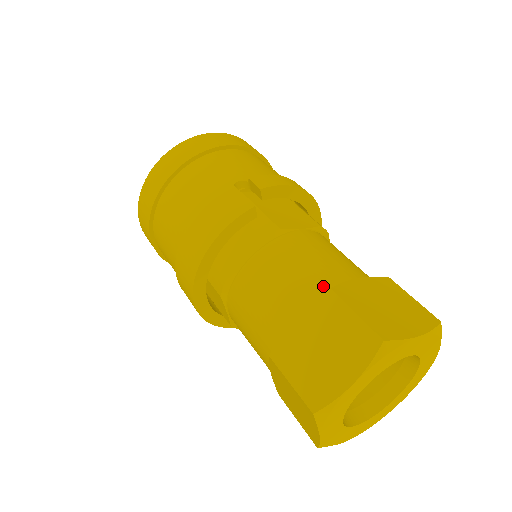
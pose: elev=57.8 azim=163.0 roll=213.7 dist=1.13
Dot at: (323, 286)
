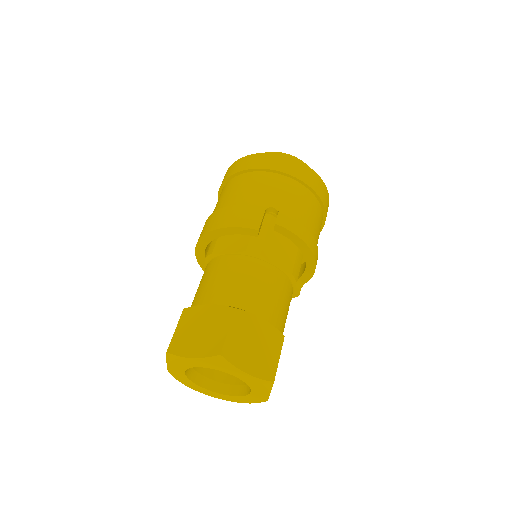
Dot at: (239, 304)
